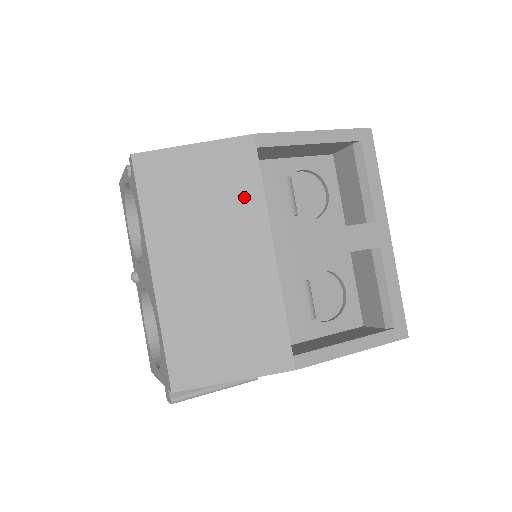
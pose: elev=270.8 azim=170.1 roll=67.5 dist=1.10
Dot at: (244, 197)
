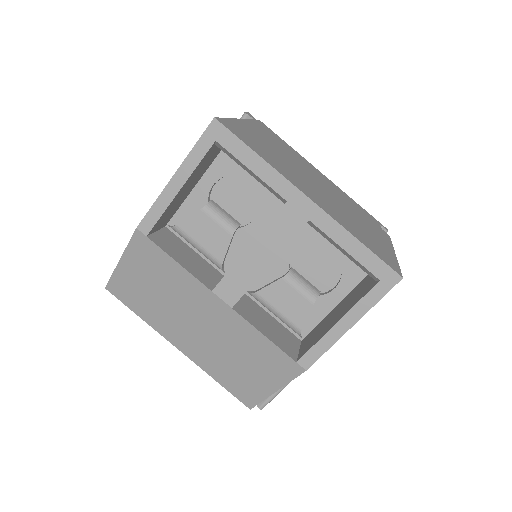
Dot at: (173, 275)
